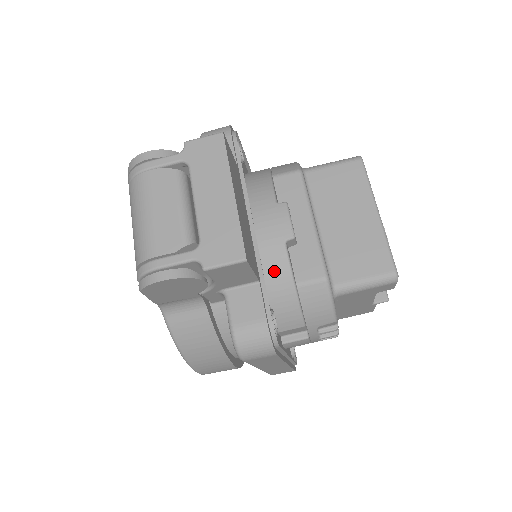
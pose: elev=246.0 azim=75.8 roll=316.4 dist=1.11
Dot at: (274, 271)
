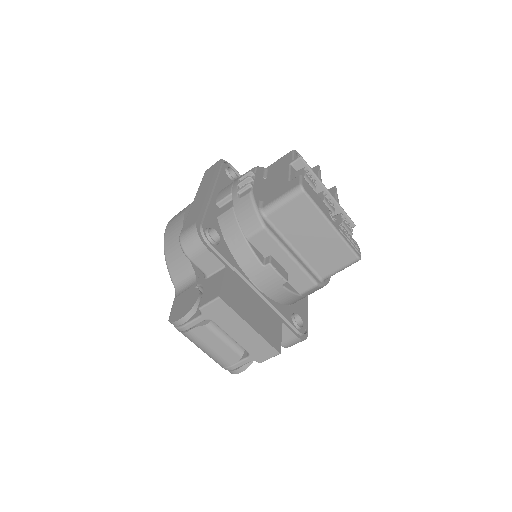
Dot at: (284, 298)
